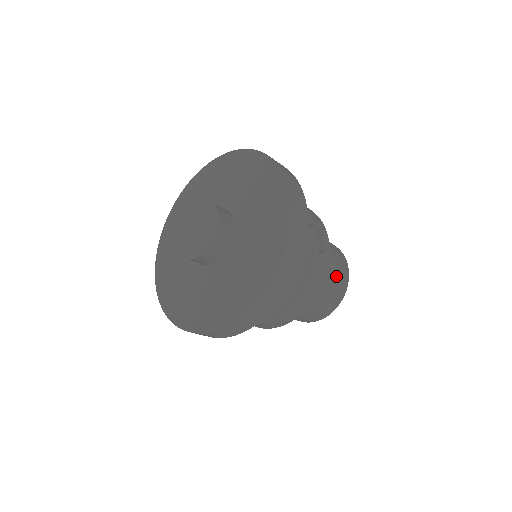
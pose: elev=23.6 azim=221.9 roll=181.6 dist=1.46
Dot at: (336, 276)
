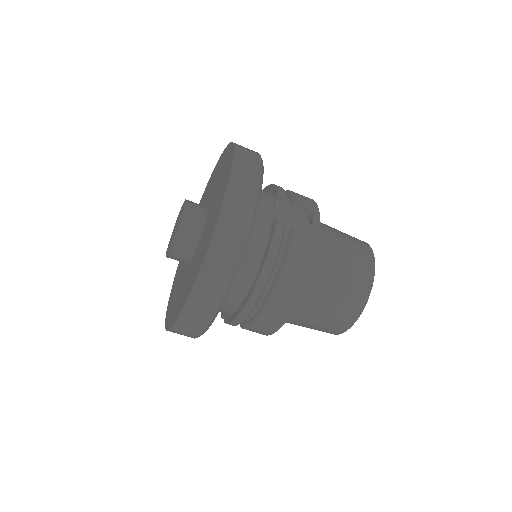
Dot at: (350, 263)
